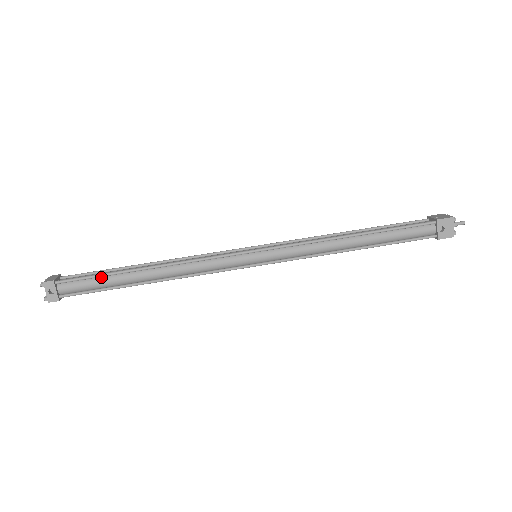
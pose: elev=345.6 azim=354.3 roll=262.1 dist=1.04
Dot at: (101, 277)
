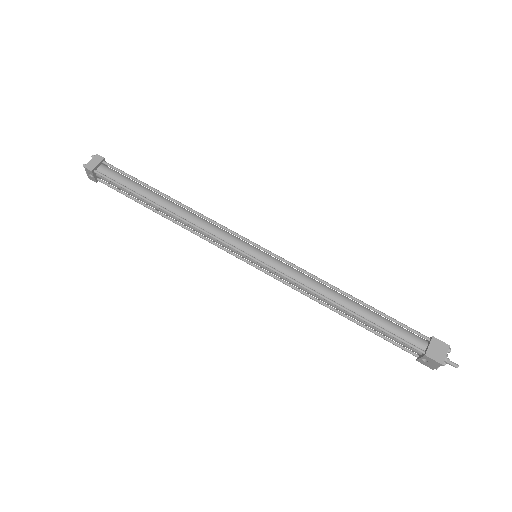
Dot at: (128, 189)
